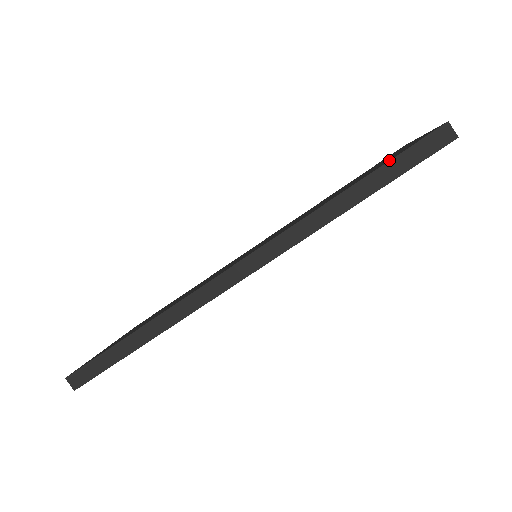
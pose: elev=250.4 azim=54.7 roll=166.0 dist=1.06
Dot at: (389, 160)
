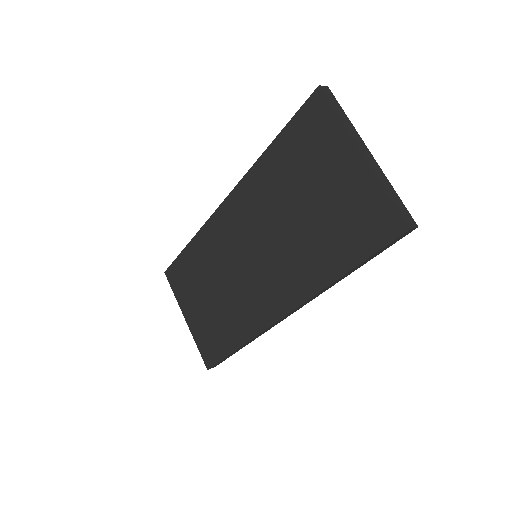
Dot at: (368, 255)
